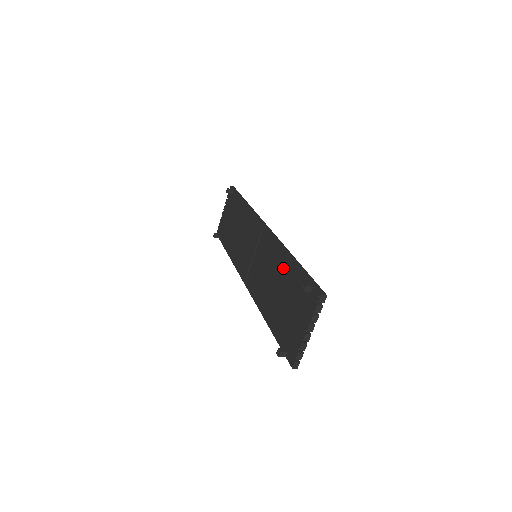
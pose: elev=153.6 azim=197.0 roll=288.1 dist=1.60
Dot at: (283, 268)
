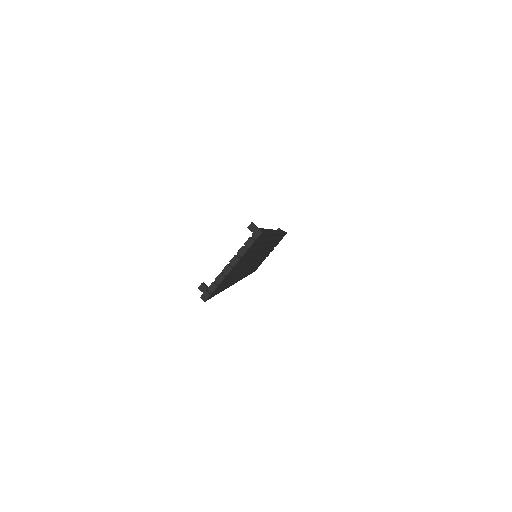
Dot at: occluded
